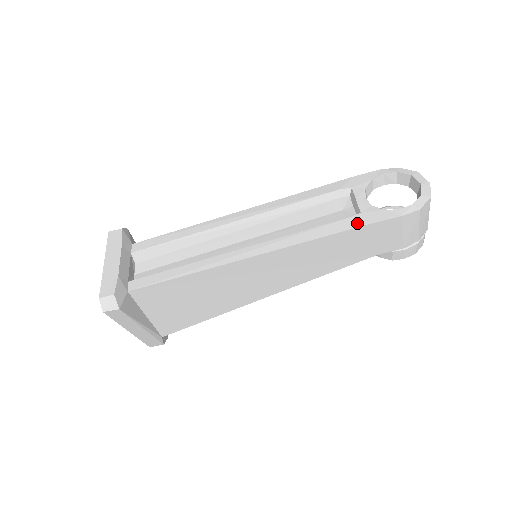
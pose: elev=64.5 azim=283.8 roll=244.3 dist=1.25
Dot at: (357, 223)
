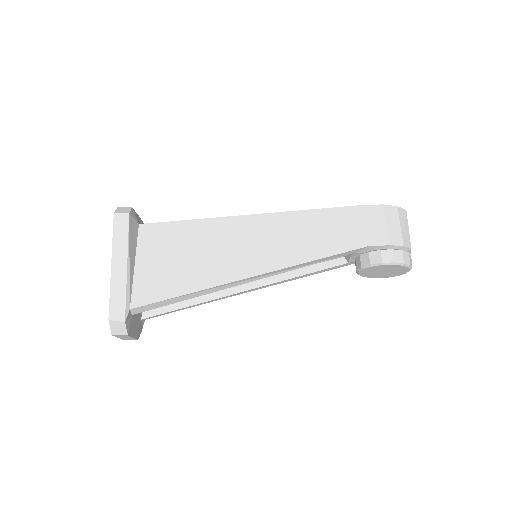
Dot at: (347, 207)
